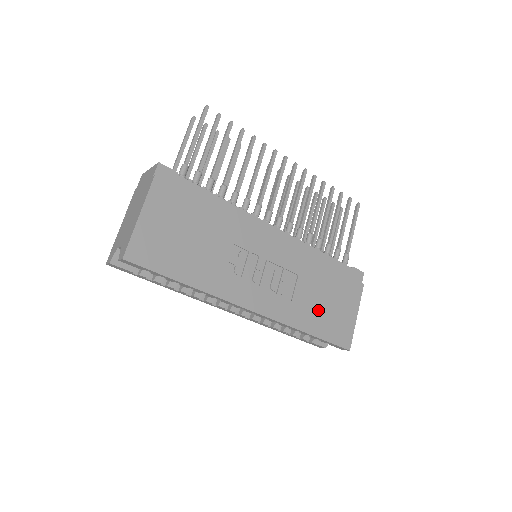
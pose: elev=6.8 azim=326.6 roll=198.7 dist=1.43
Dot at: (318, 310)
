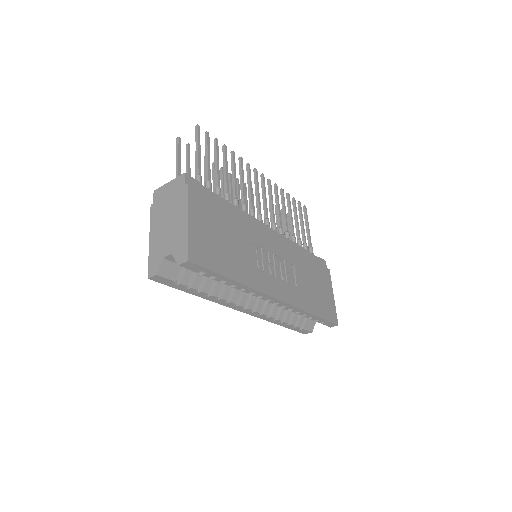
Dot at: (313, 294)
